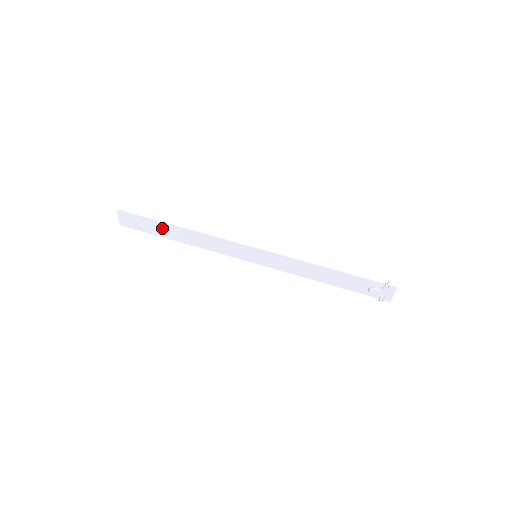
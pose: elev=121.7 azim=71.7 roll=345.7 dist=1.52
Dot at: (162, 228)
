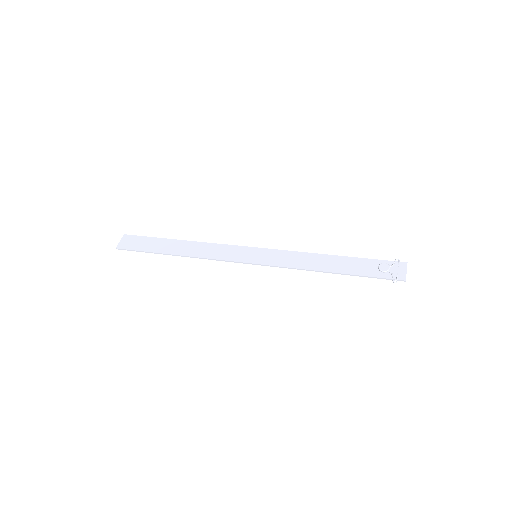
Dot at: (163, 244)
